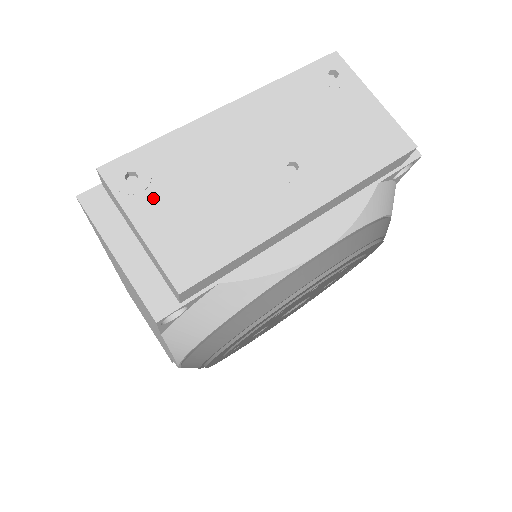
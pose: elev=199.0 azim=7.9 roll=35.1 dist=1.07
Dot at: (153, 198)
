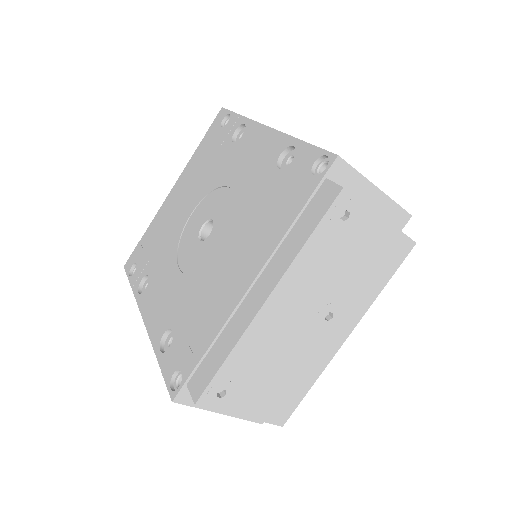
Dot at: (243, 395)
